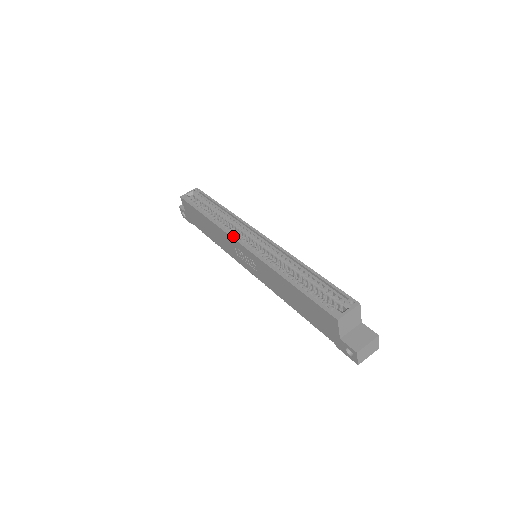
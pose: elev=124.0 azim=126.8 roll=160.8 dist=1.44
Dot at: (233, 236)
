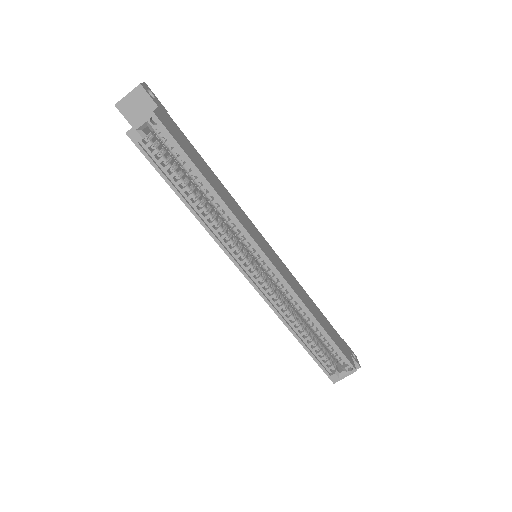
Dot at: (232, 259)
